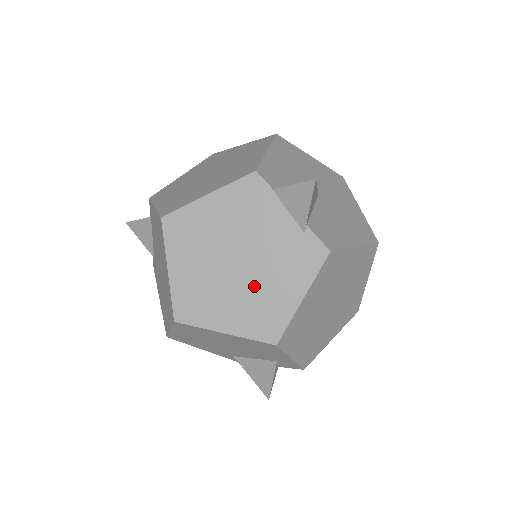
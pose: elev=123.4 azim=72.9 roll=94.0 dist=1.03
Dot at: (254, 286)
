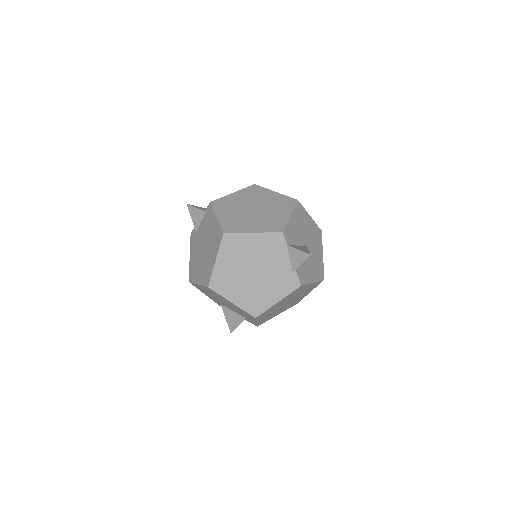
Dot at: (257, 287)
